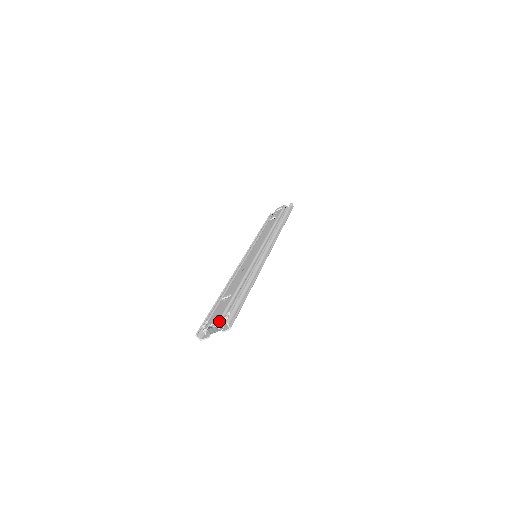
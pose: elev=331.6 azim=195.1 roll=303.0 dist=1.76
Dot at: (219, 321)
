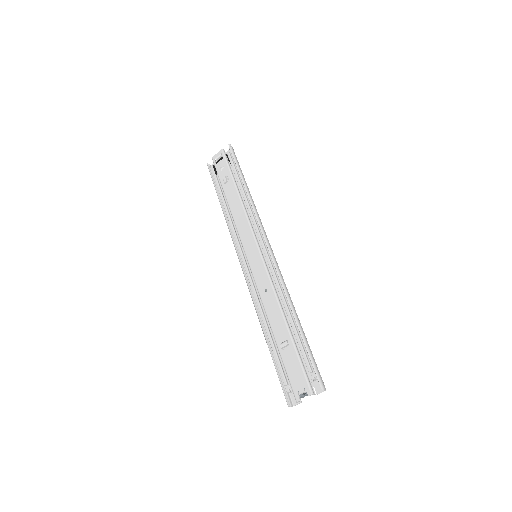
Dot at: (310, 388)
